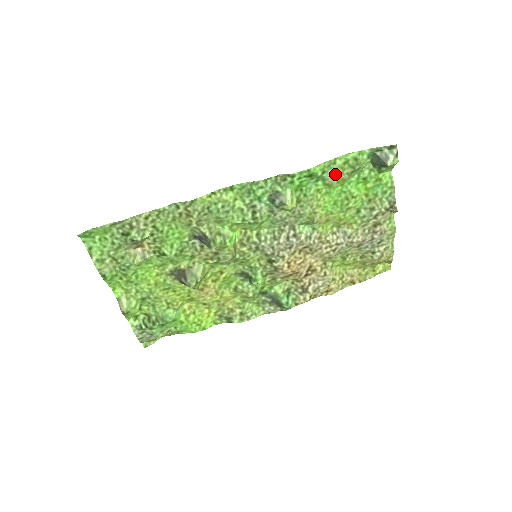
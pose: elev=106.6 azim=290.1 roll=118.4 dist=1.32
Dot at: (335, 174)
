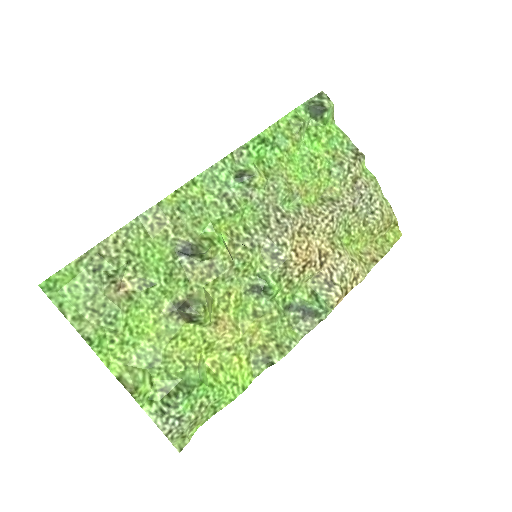
Dot at: (285, 137)
